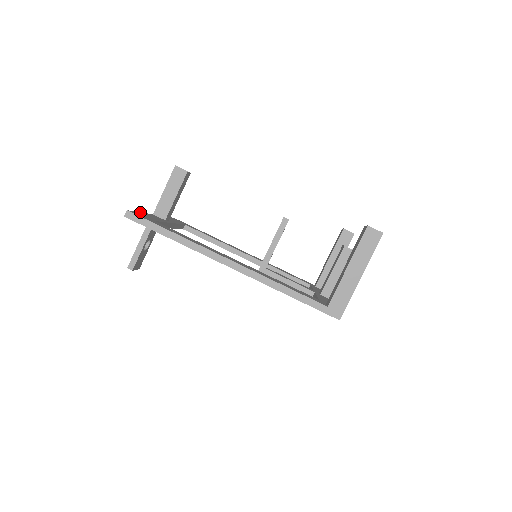
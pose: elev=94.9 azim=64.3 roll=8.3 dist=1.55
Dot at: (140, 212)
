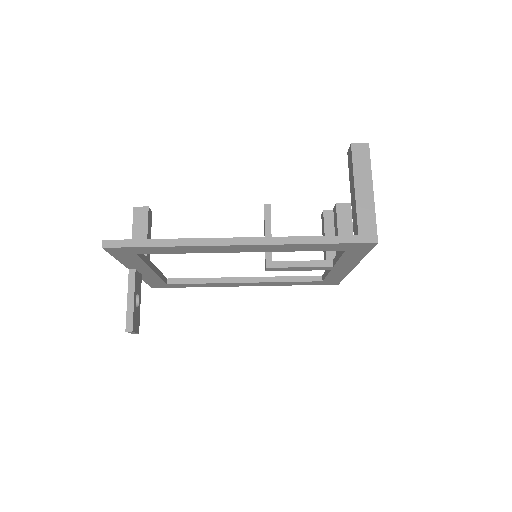
Dot at: occluded
